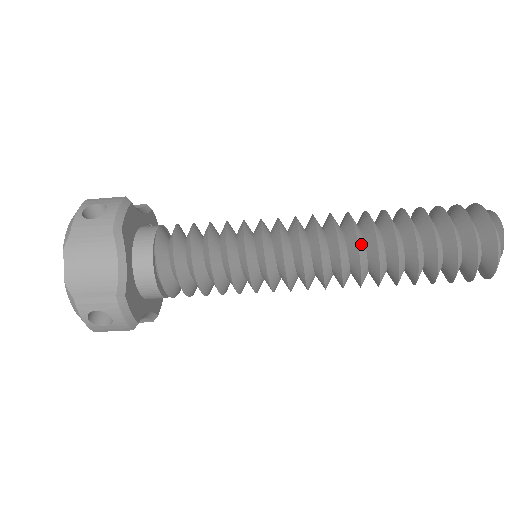
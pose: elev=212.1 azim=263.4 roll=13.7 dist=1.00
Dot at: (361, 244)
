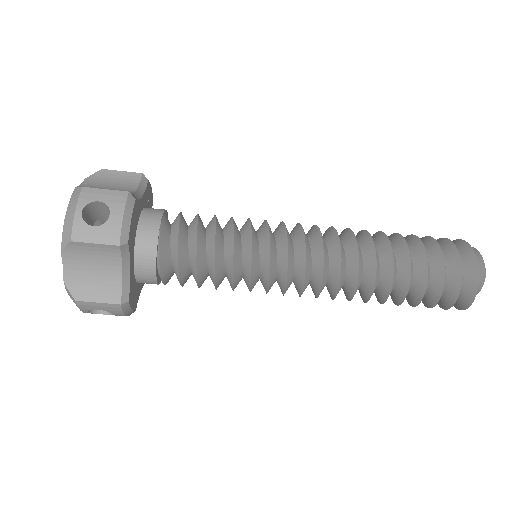
Dot at: (360, 275)
